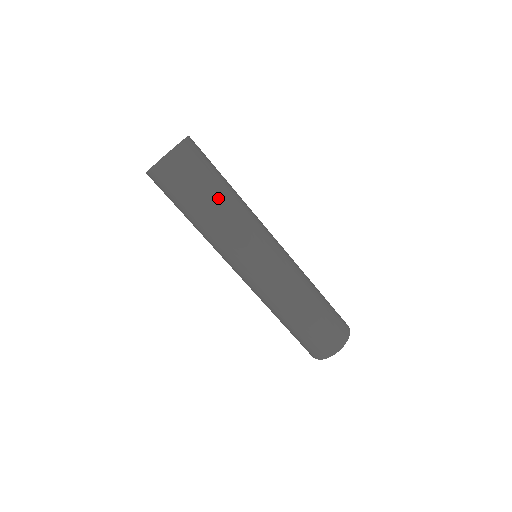
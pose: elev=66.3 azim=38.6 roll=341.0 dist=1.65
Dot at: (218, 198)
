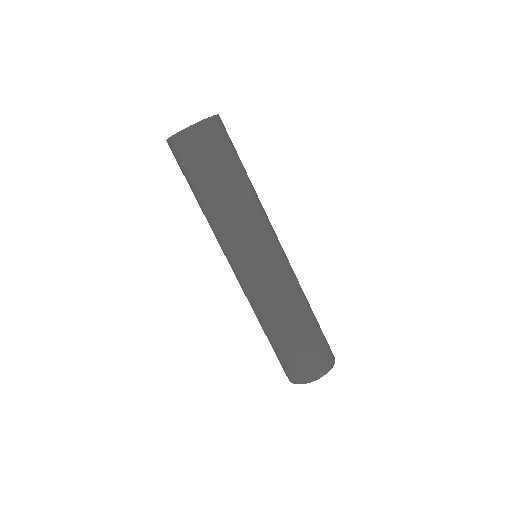
Dot at: (213, 192)
